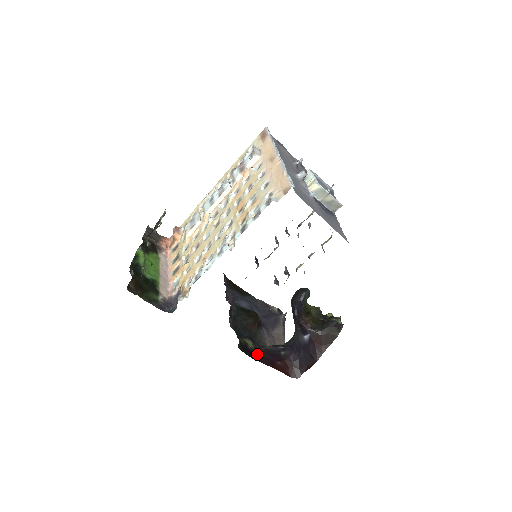
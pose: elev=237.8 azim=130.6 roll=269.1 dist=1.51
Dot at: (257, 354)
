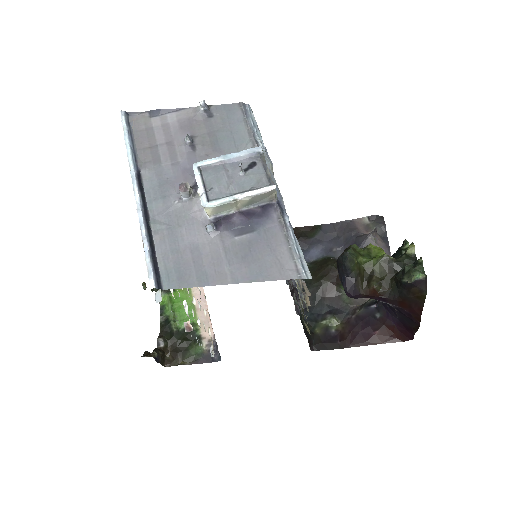
Dot at: (344, 336)
